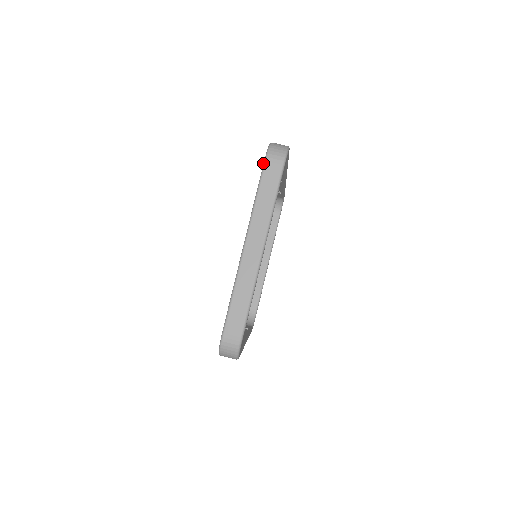
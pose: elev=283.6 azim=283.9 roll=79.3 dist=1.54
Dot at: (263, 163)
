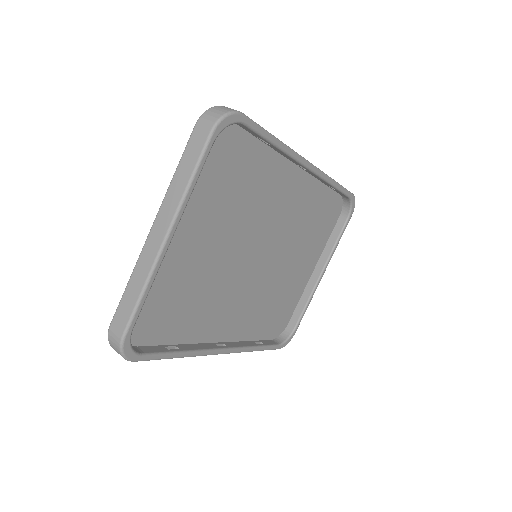
Dot at: (193, 129)
